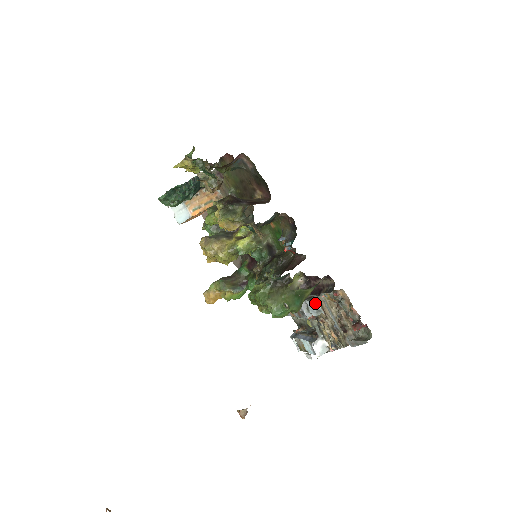
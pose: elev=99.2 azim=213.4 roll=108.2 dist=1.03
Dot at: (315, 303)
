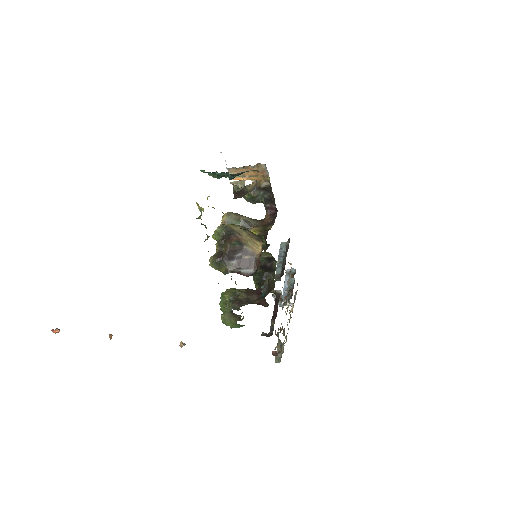
Dot at: (281, 304)
